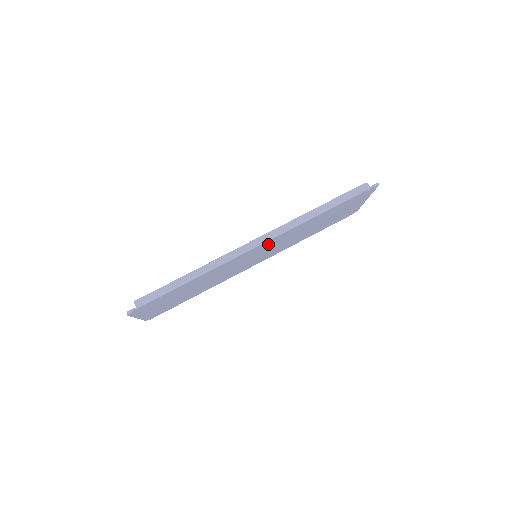
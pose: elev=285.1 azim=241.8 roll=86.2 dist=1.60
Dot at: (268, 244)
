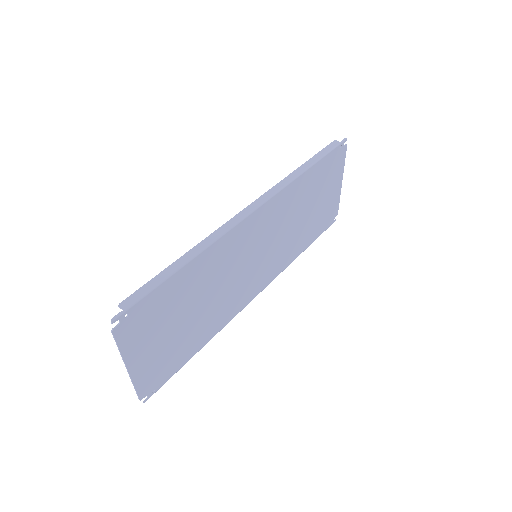
Dot at: (265, 219)
